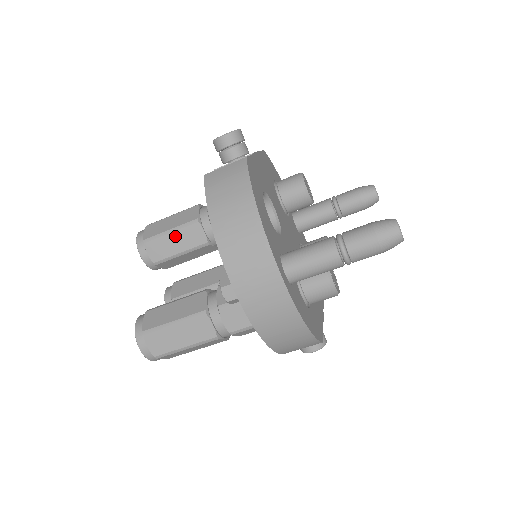
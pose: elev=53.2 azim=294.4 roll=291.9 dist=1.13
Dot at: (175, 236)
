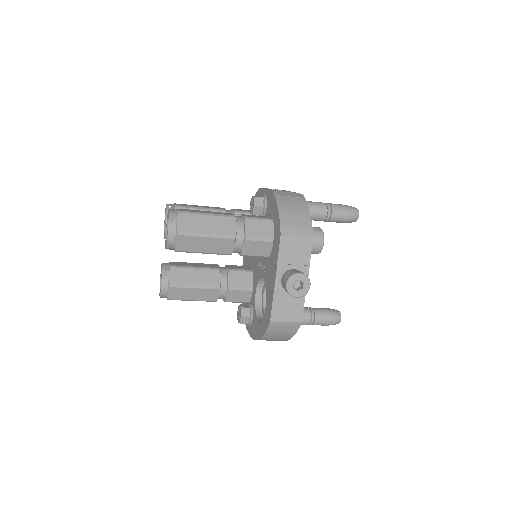
Dot at: (206, 253)
